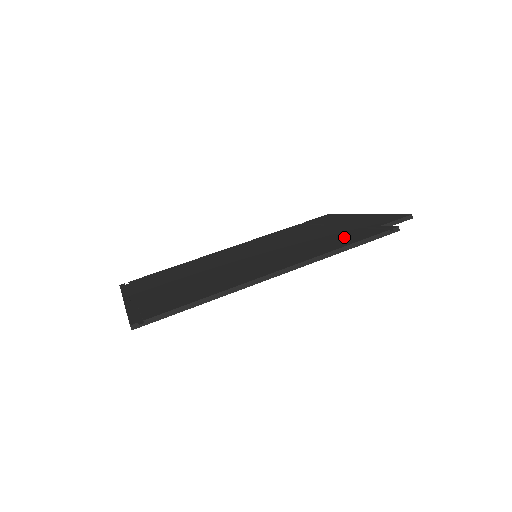
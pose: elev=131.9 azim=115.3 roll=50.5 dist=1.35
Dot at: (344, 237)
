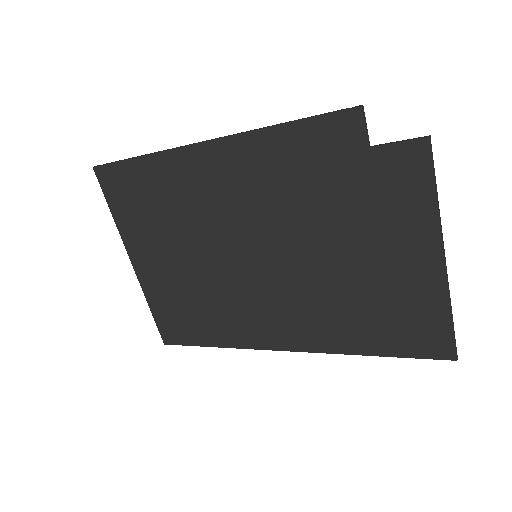
Dot at: (317, 163)
